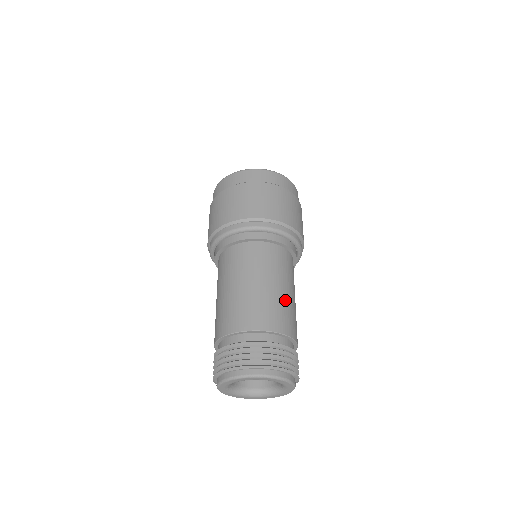
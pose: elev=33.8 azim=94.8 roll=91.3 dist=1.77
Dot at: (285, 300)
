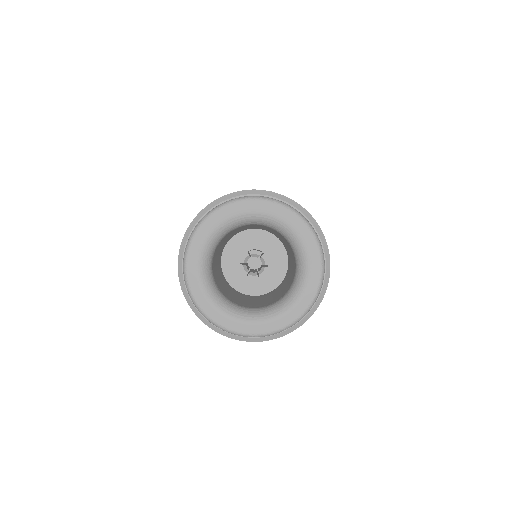
Dot at: occluded
